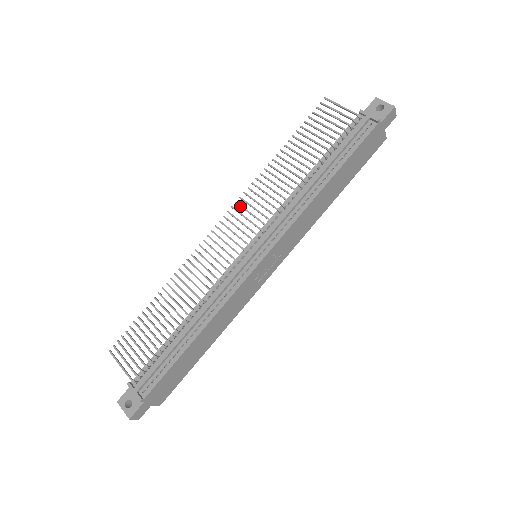
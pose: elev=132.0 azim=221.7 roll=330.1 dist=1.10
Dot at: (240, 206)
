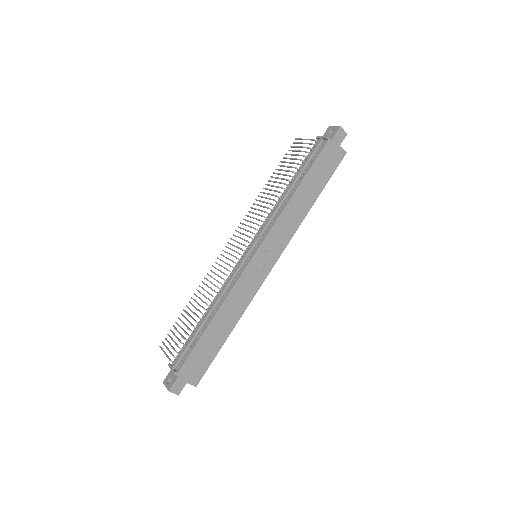
Dot at: (242, 224)
